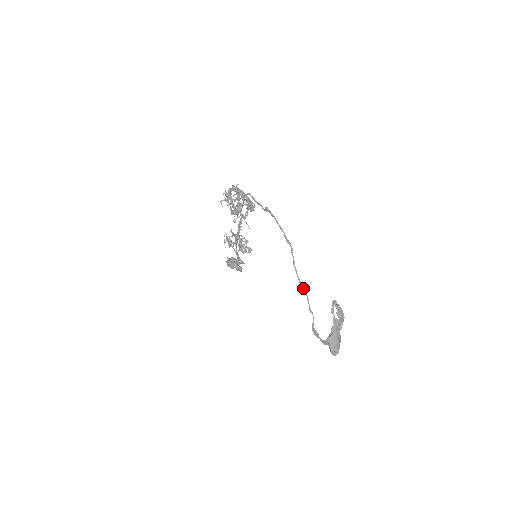
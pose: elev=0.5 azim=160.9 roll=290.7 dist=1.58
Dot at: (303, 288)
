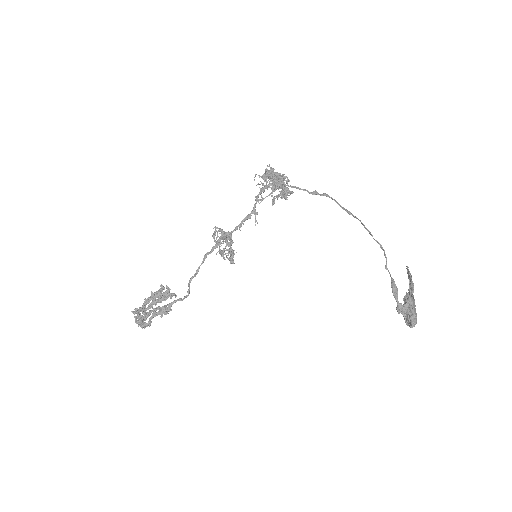
Dot at: occluded
